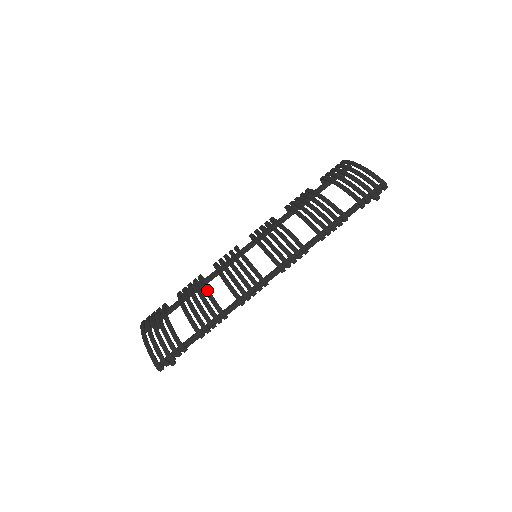
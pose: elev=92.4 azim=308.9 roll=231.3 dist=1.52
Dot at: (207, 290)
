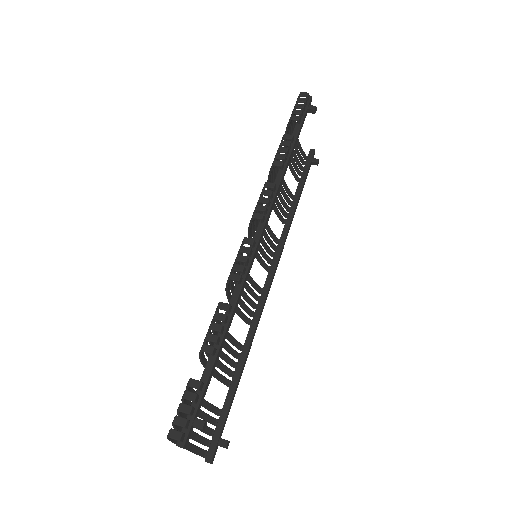
Dot at: (218, 322)
